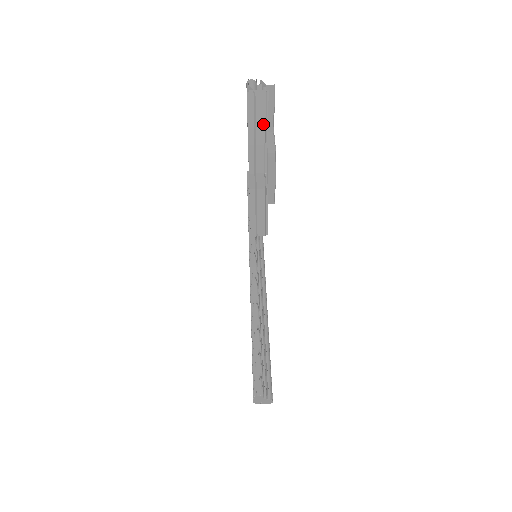
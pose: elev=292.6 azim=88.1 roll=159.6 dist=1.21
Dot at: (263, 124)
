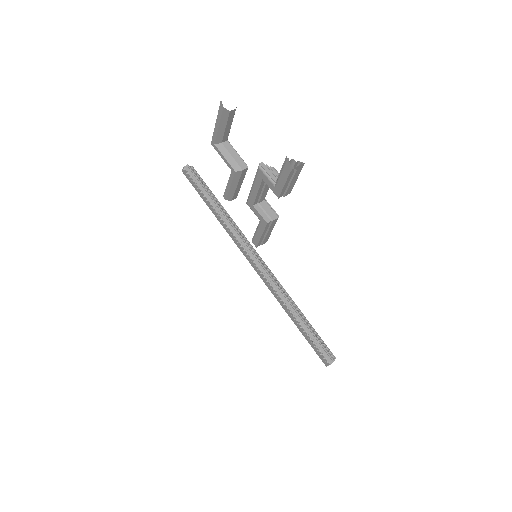
Dot at: (293, 184)
